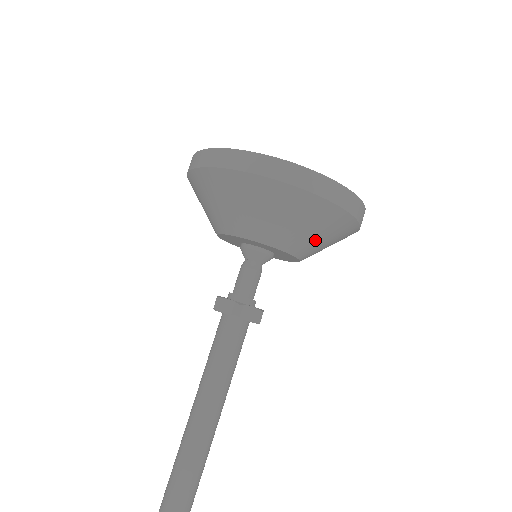
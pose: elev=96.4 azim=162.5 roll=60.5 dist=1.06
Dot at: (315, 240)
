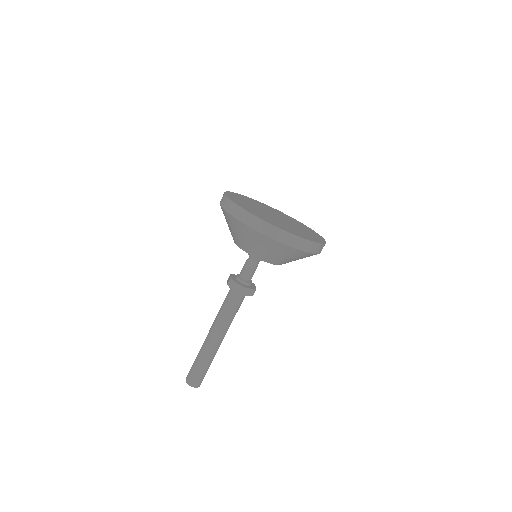
Dot at: occluded
